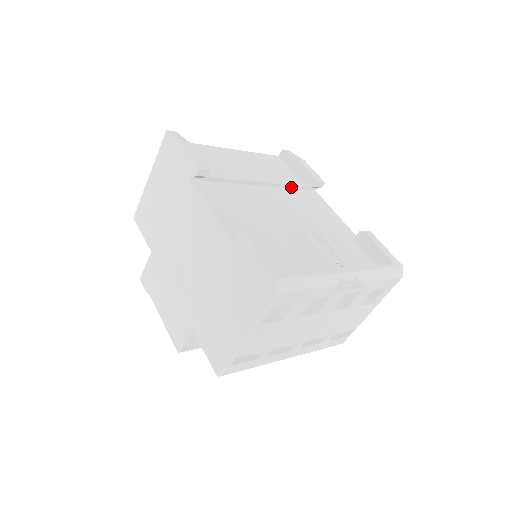
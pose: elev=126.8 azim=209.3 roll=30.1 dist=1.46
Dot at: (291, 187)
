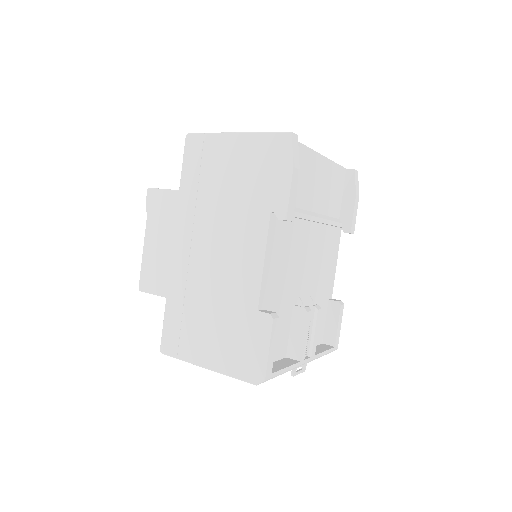
Dot at: (330, 225)
